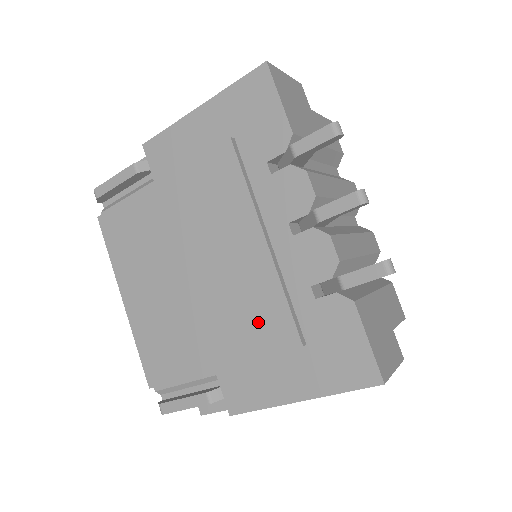
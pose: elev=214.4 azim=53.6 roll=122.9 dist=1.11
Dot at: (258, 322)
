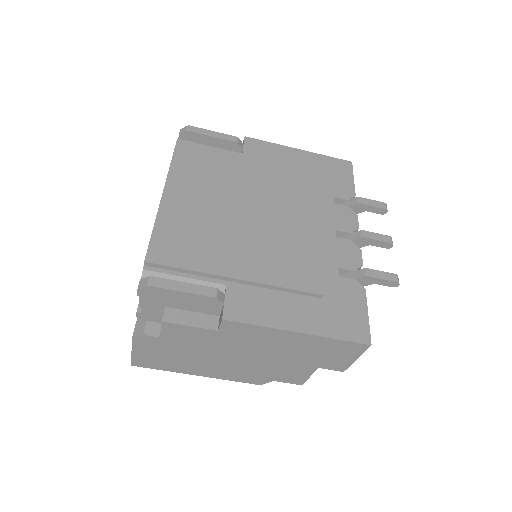
Dot at: (292, 265)
